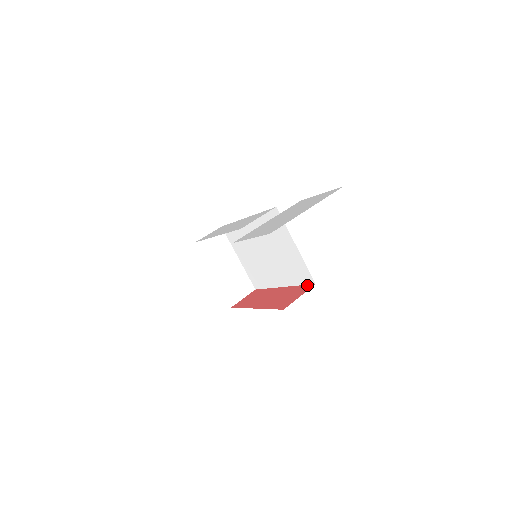
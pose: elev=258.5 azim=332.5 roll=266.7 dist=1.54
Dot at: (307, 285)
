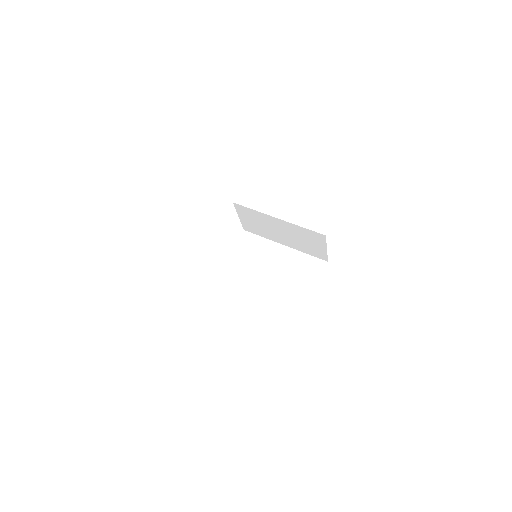
Dot at: (322, 271)
